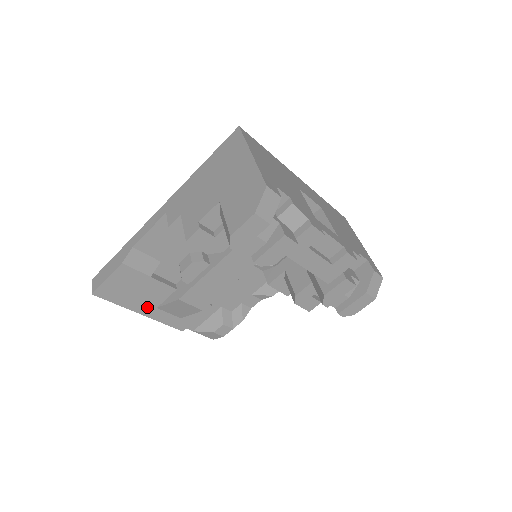
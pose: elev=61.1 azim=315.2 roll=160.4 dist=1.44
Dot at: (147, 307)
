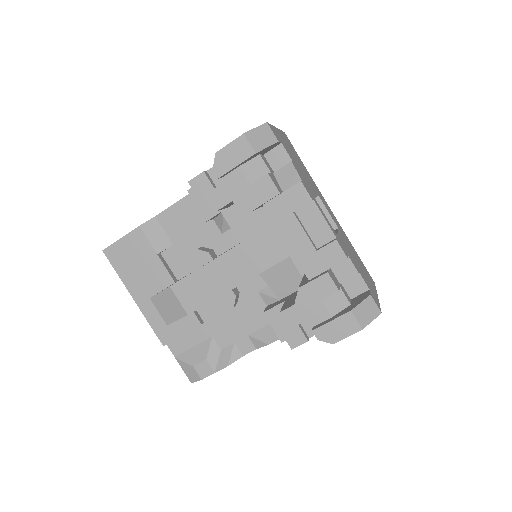
Dot at: (142, 292)
